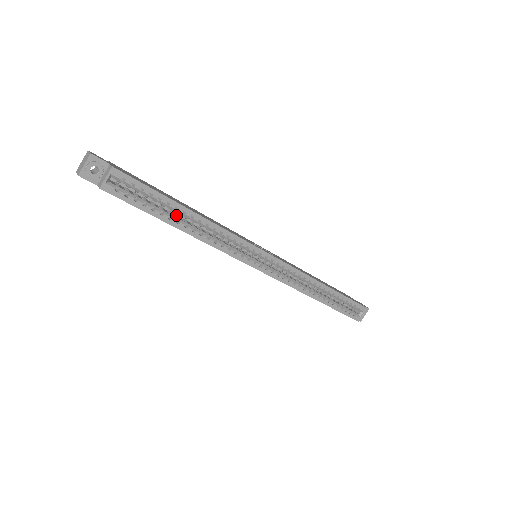
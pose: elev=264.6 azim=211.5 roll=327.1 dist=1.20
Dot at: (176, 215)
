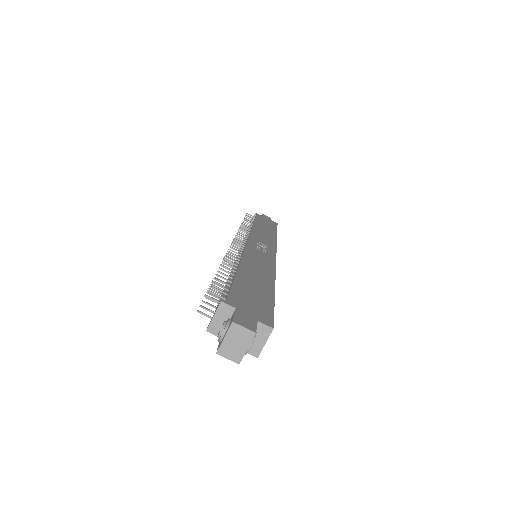
Dot at: occluded
